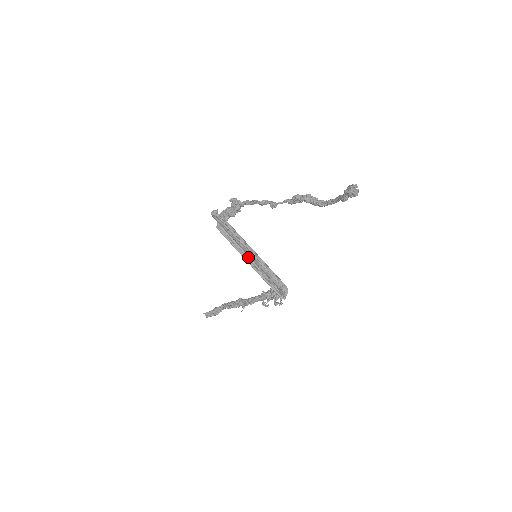
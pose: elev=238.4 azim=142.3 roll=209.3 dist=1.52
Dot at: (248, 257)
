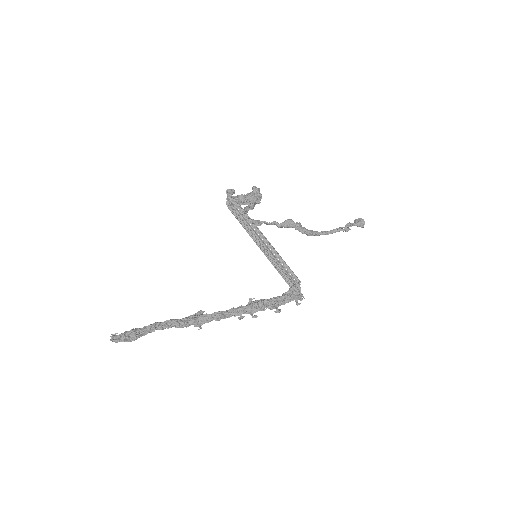
Dot at: (262, 248)
